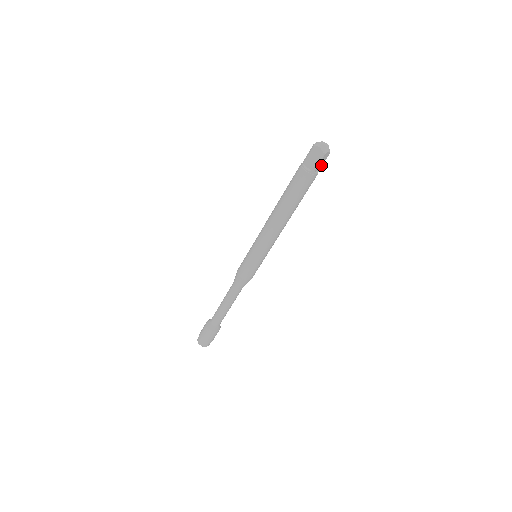
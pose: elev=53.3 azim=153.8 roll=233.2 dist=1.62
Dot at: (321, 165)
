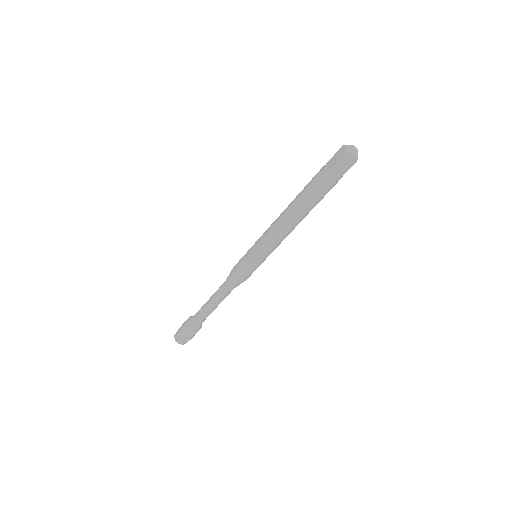
Dot at: (344, 170)
